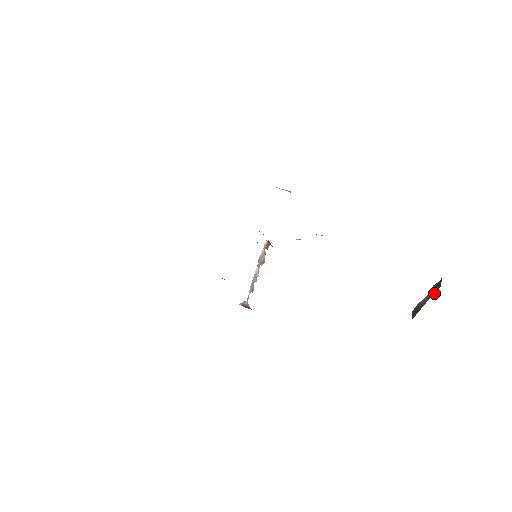
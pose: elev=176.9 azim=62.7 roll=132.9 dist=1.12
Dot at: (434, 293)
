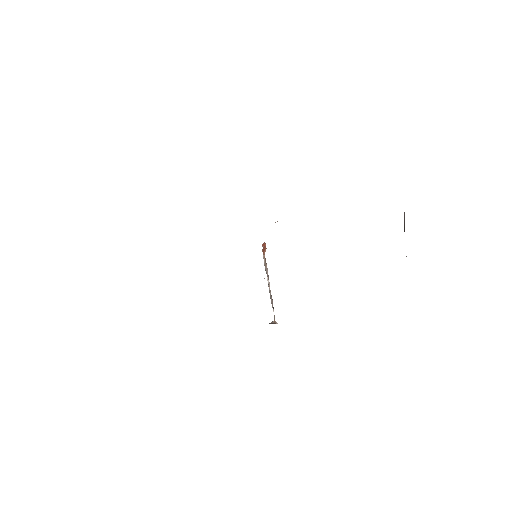
Dot at: (404, 219)
